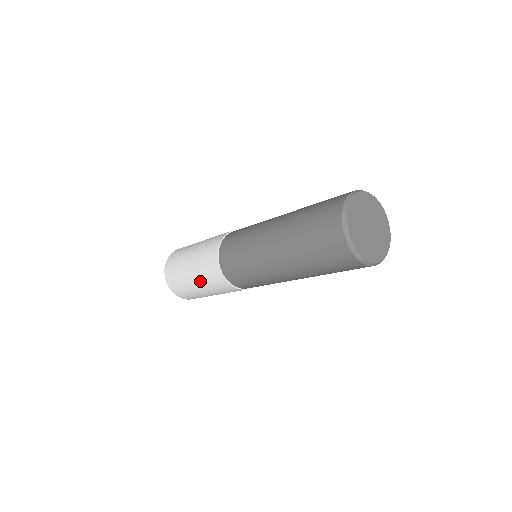
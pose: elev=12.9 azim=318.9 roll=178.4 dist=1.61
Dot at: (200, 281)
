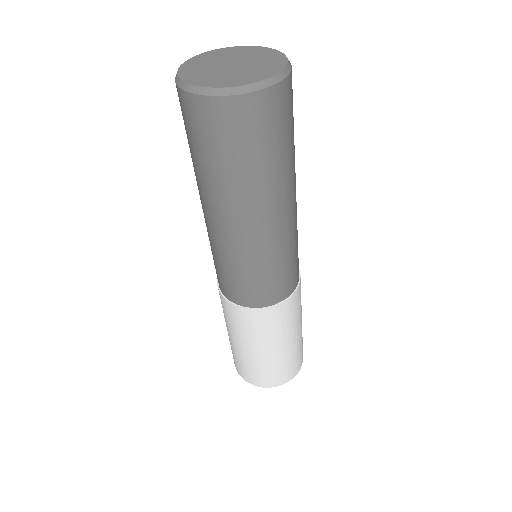
Dot at: (247, 342)
